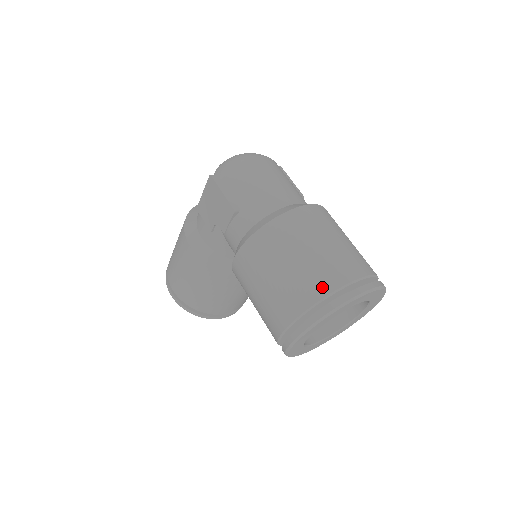
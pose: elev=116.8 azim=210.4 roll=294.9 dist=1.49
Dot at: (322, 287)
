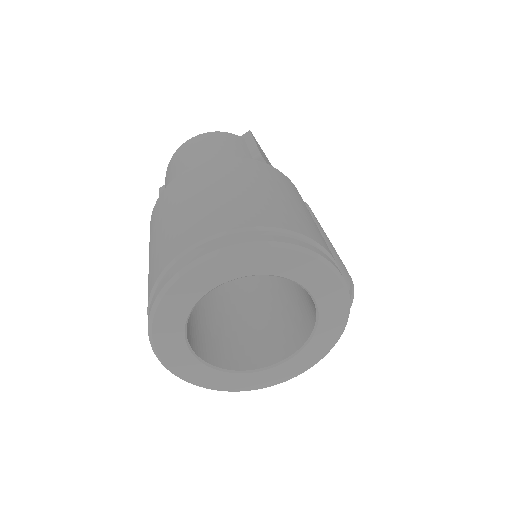
Dot at: (152, 280)
